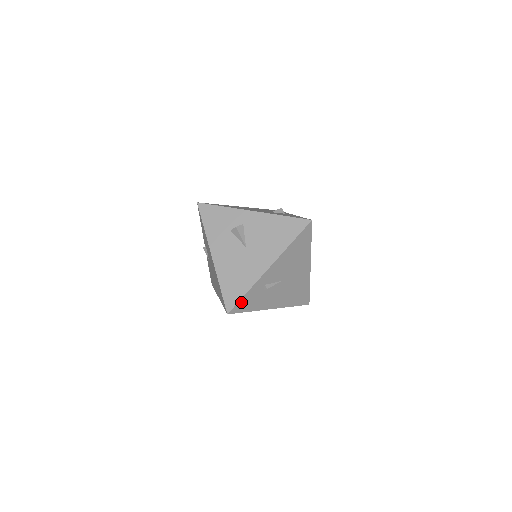
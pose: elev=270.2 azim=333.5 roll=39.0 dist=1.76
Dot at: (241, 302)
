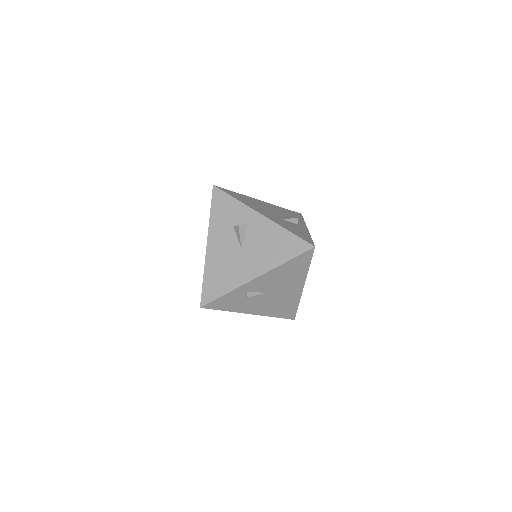
Dot at: (217, 301)
